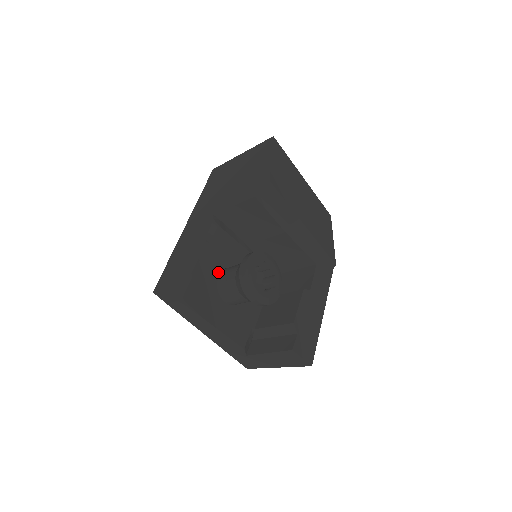
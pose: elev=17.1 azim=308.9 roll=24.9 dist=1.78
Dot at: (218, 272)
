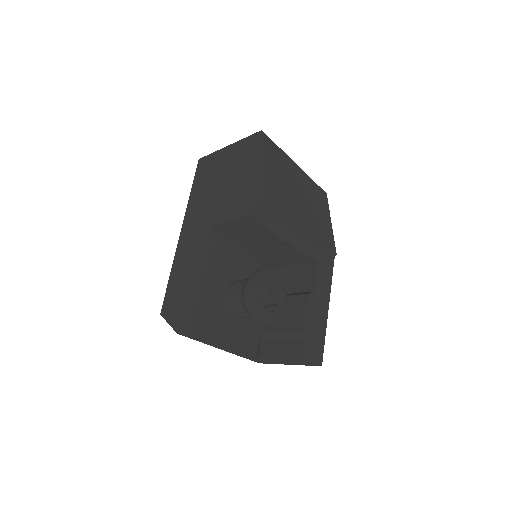
Dot at: (222, 289)
